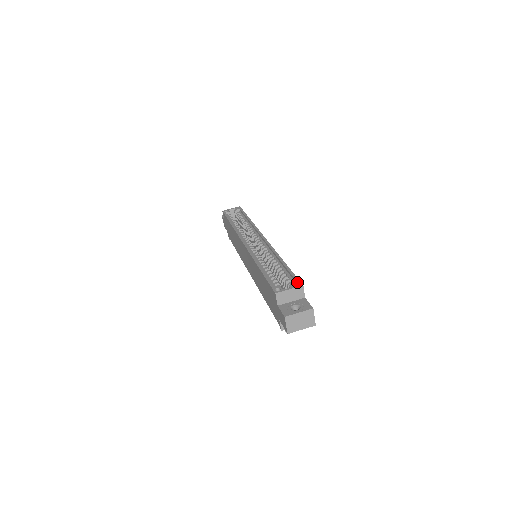
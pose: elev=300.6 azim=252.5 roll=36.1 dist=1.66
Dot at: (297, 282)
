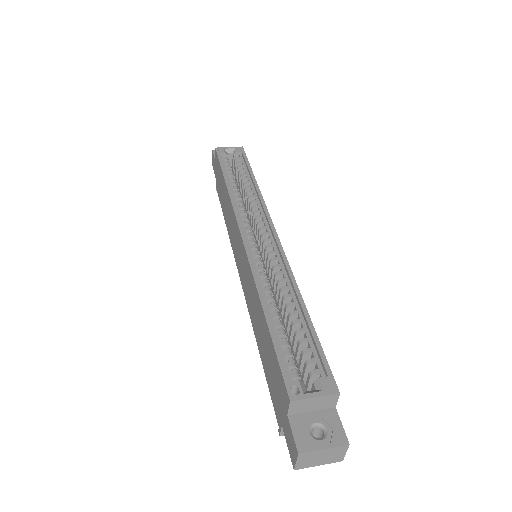
Dot at: (329, 380)
